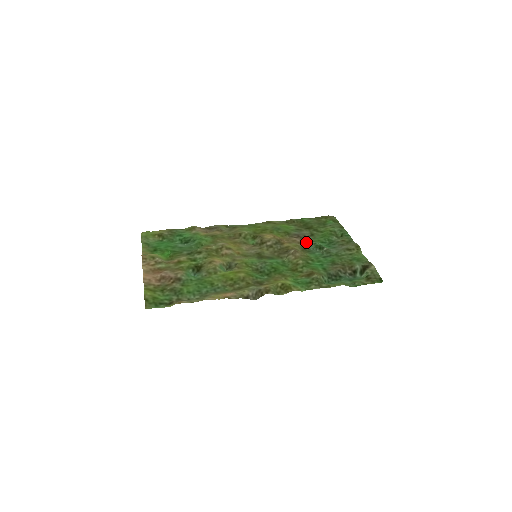
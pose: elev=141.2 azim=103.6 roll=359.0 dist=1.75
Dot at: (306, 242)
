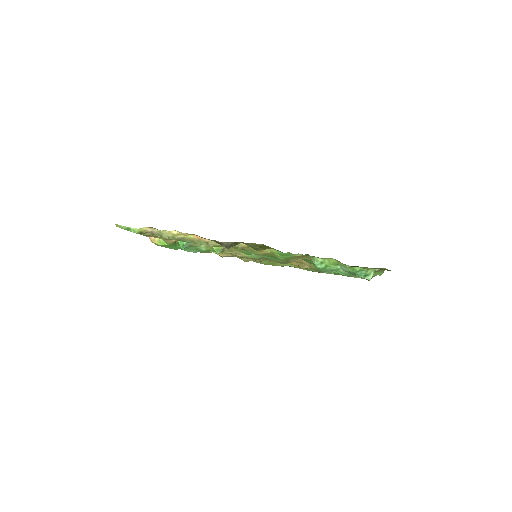
Dot at: occluded
